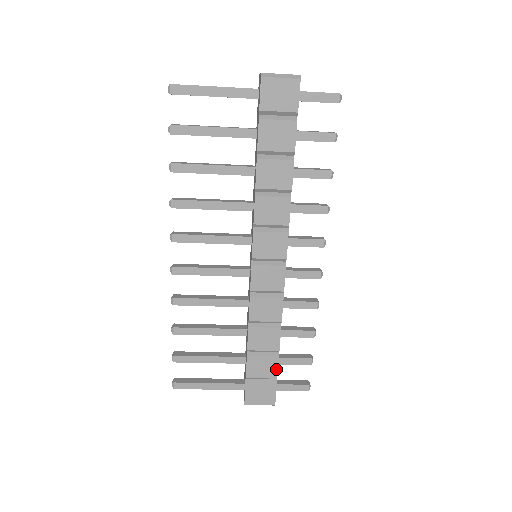
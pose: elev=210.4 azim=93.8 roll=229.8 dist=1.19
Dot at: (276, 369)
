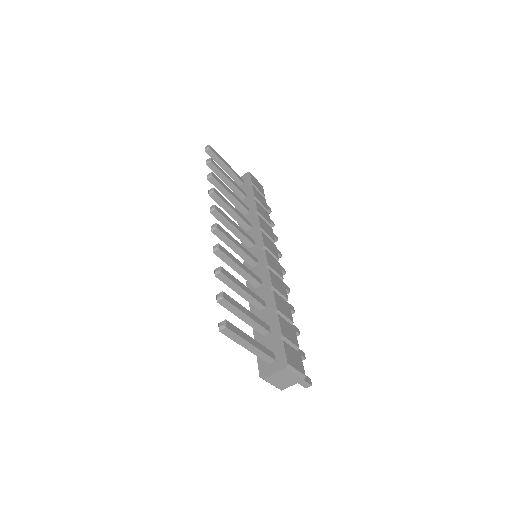
Dot at: (296, 338)
